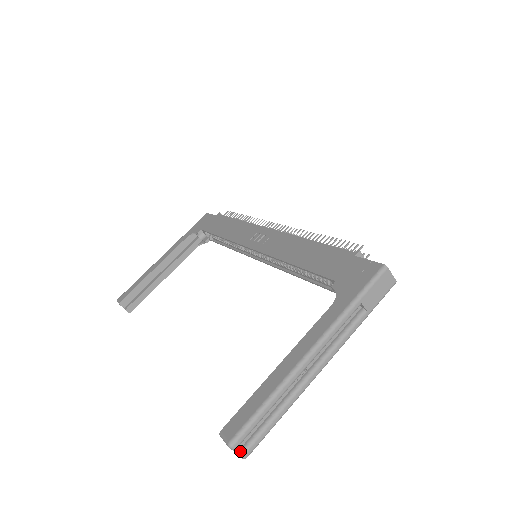
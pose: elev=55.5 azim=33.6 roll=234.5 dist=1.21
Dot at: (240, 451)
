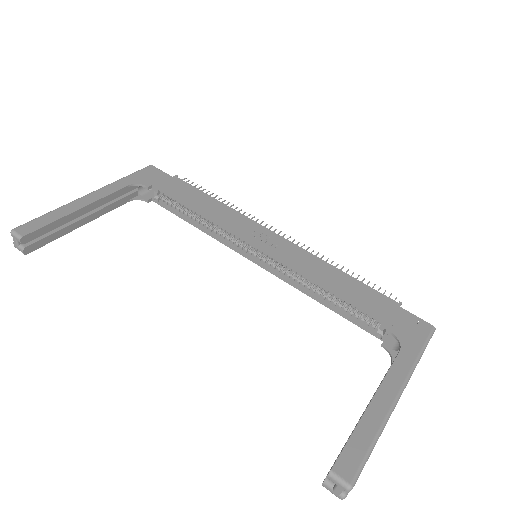
Dot at: (345, 492)
